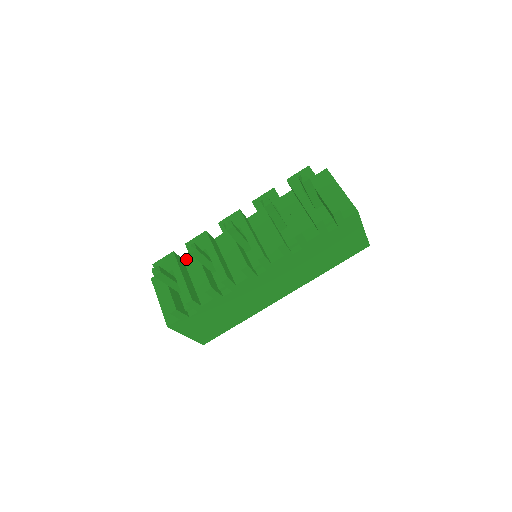
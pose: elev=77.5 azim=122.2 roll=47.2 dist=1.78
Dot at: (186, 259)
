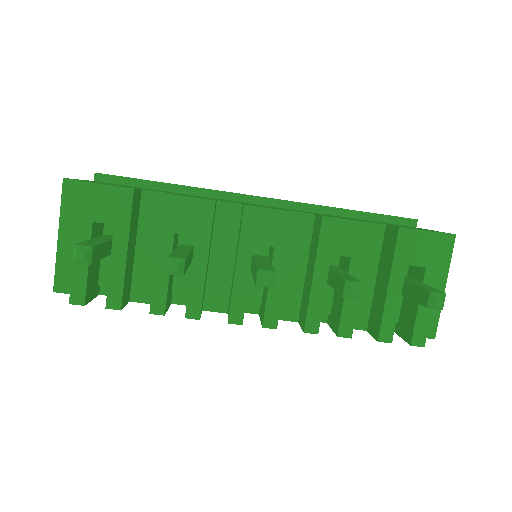
Dot at: (147, 196)
